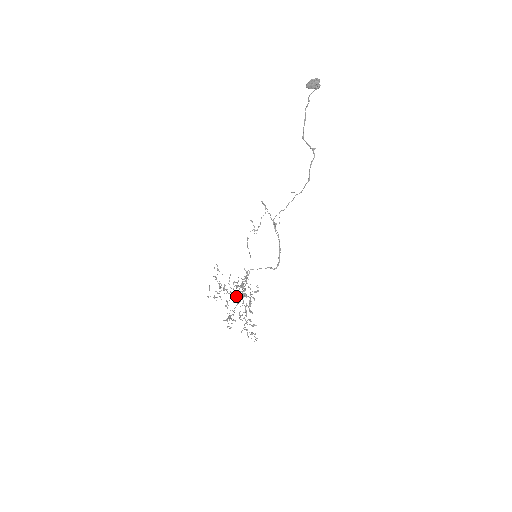
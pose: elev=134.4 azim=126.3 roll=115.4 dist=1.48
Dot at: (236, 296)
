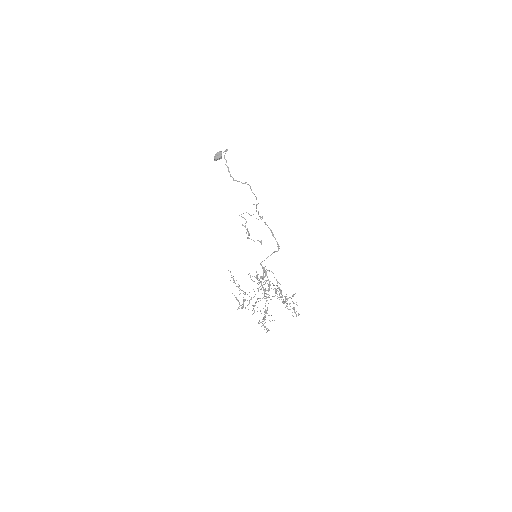
Dot at: (256, 301)
